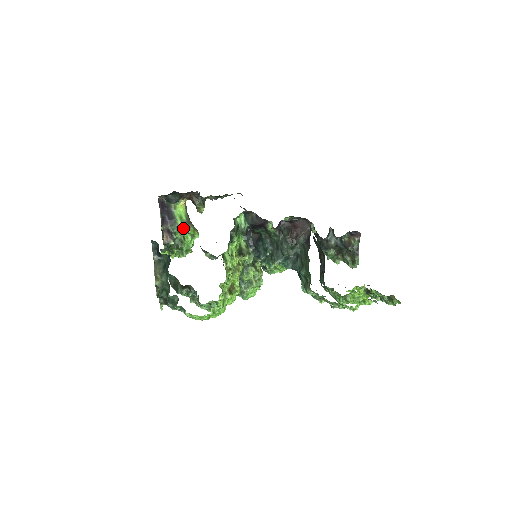
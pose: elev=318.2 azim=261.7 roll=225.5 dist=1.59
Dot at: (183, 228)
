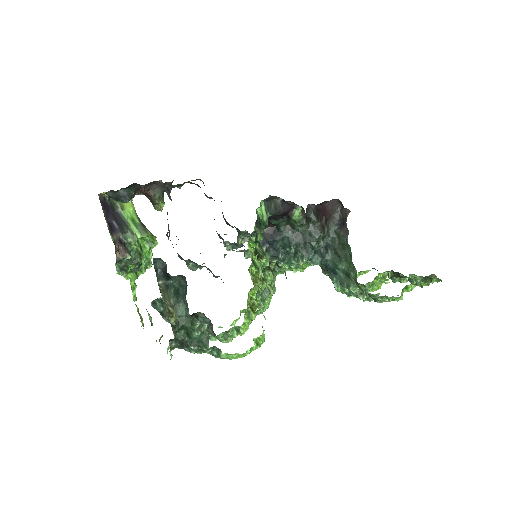
Dot at: (140, 234)
